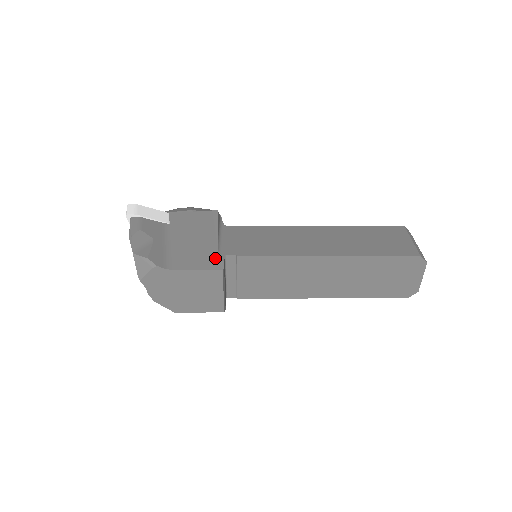
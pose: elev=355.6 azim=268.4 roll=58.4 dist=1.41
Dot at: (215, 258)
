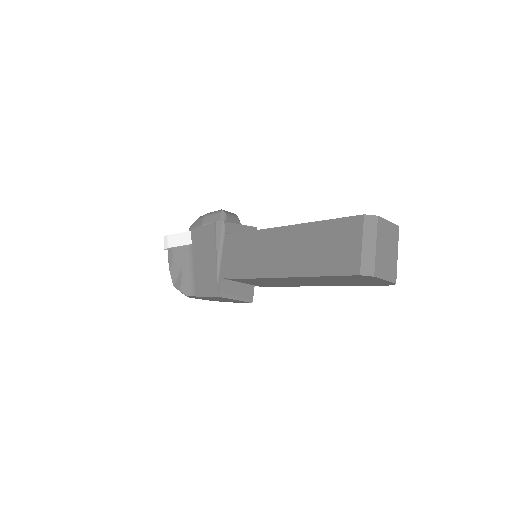
Dot at: (215, 283)
